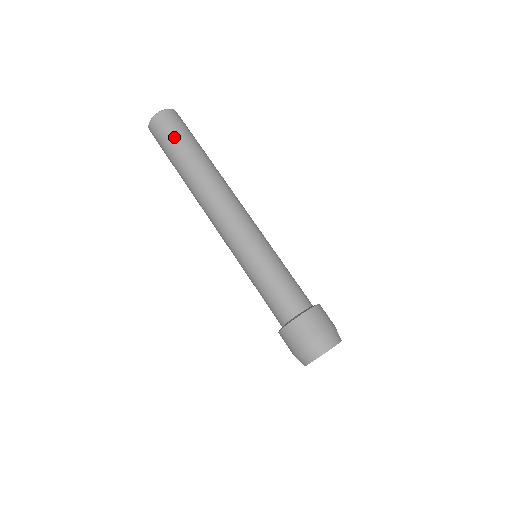
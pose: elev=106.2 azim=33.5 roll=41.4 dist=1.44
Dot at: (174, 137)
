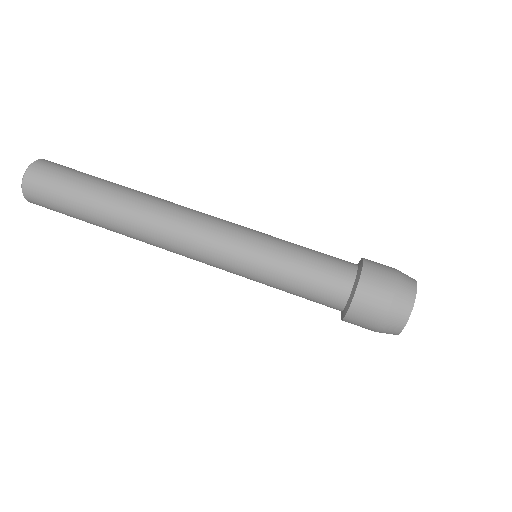
Dot at: (70, 180)
